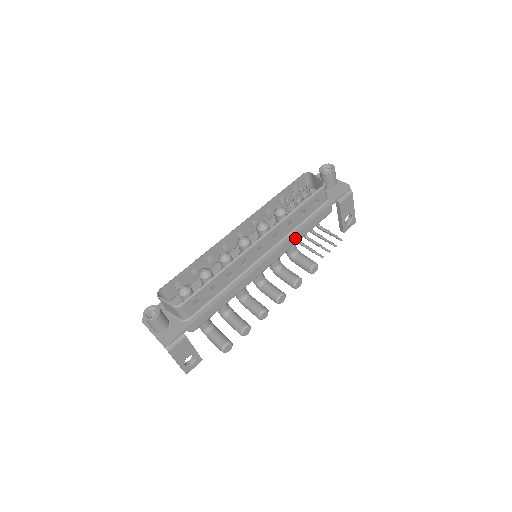
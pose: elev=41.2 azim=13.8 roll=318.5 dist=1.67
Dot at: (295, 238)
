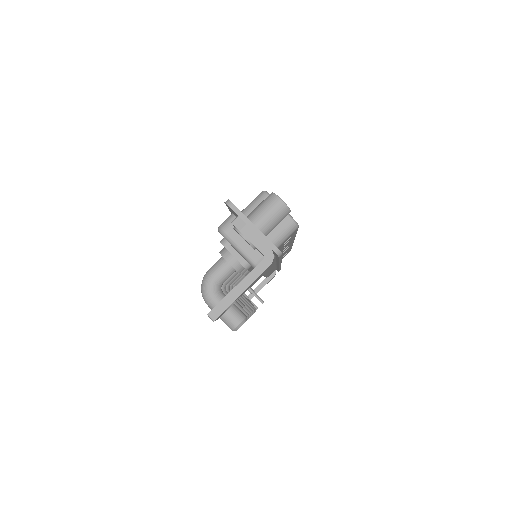
Dot at: (272, 270)
